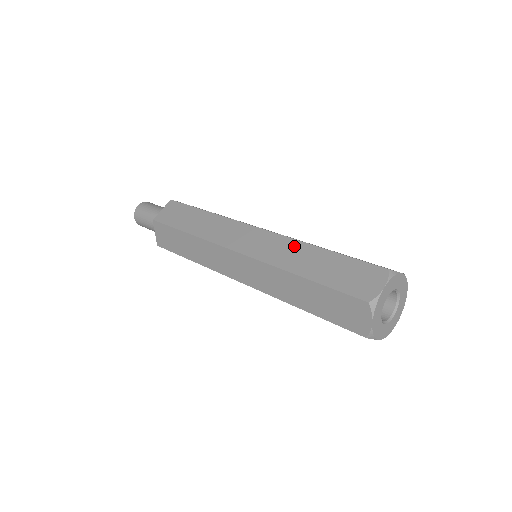
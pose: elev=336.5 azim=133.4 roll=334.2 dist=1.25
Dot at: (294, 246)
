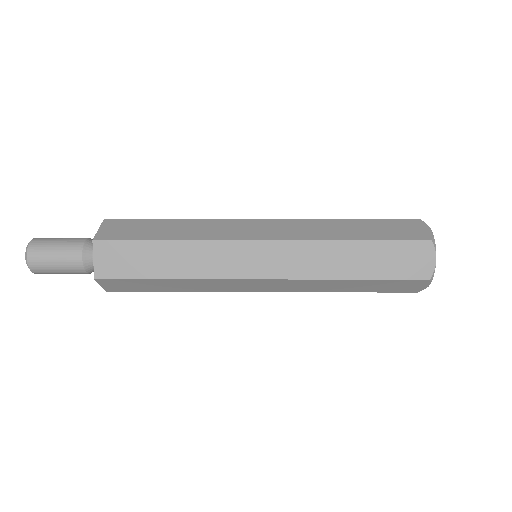
Dot at: (322, 249)
